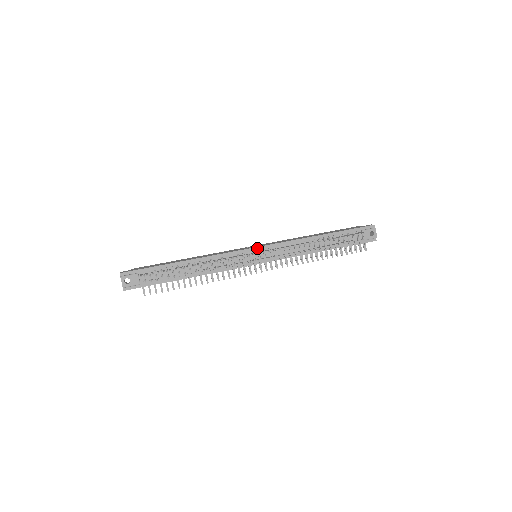
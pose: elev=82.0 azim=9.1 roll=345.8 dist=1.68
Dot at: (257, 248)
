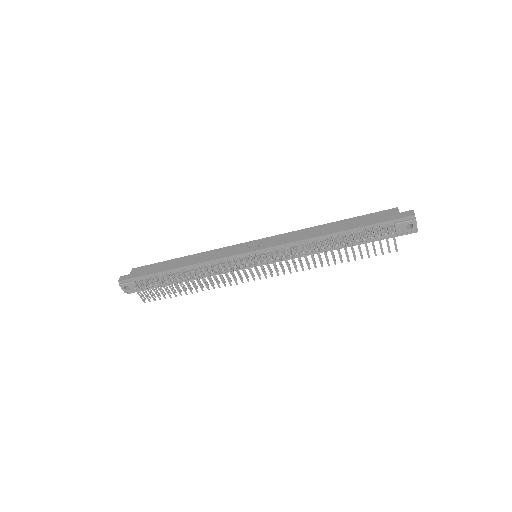
Dot at: (254, 252)
